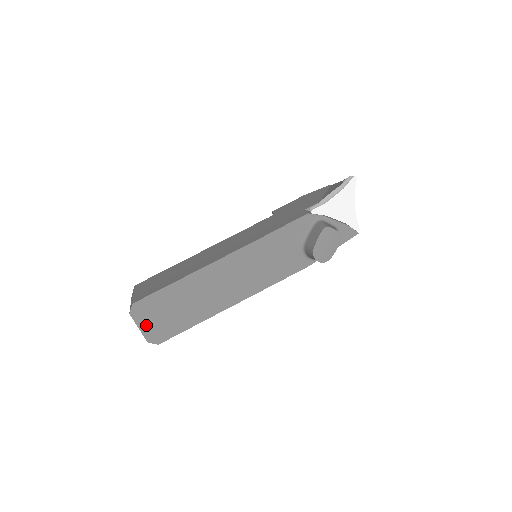
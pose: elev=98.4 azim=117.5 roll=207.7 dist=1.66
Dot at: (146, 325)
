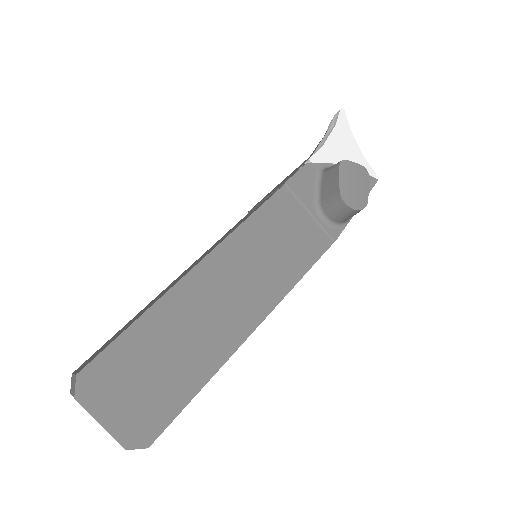
Dot at: (114, 413)
